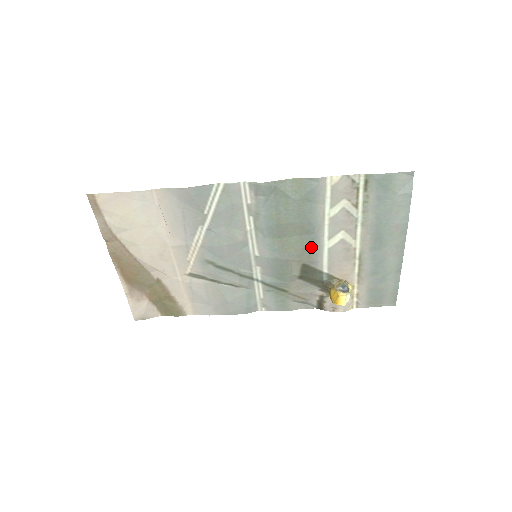
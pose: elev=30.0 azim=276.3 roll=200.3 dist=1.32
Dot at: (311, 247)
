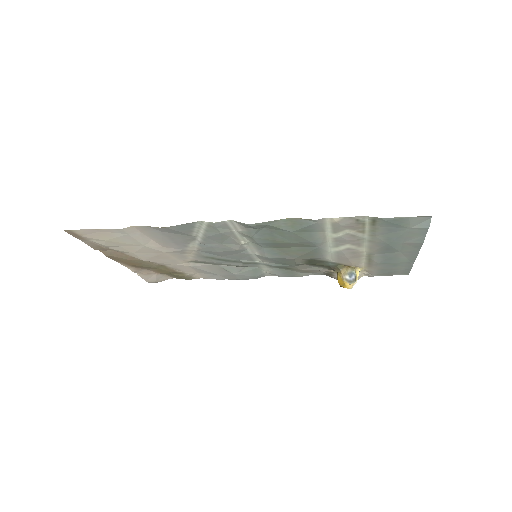
Dot at: (314, 252)
